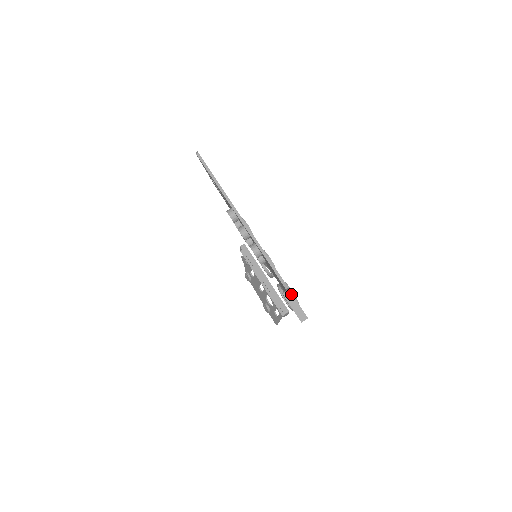
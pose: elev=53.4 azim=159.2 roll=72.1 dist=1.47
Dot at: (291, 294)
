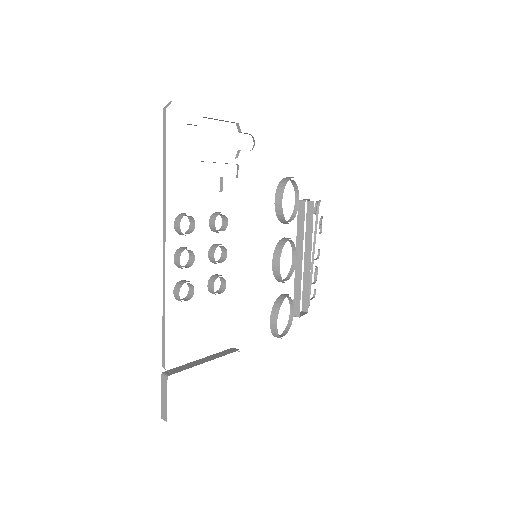
Dot at: occluded
